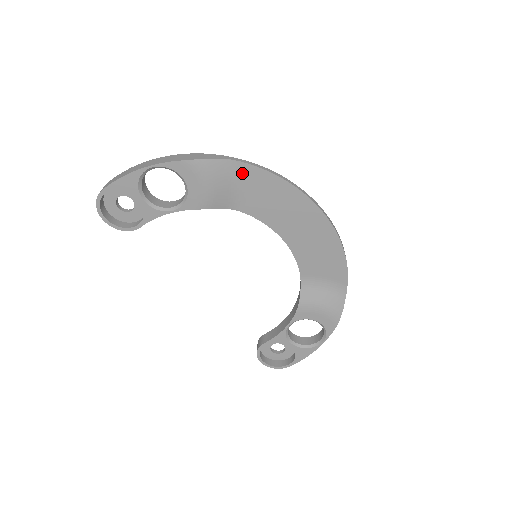
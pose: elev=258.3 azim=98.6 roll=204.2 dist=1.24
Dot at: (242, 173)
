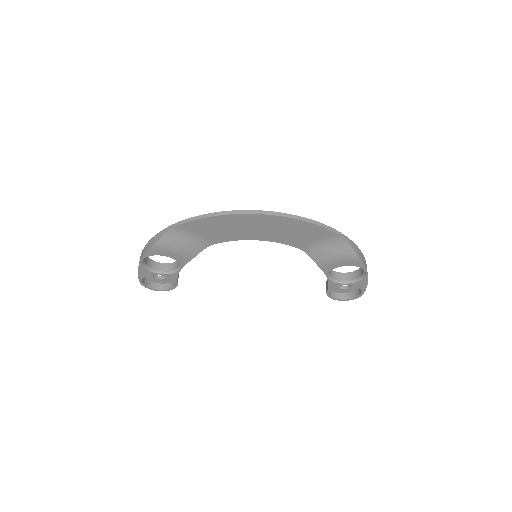
Dot at: (186, 229)
